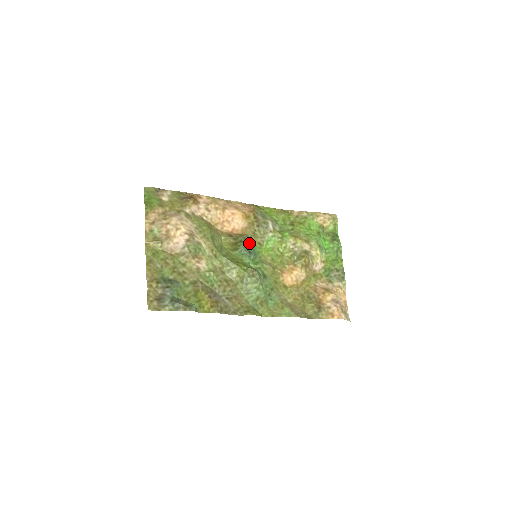
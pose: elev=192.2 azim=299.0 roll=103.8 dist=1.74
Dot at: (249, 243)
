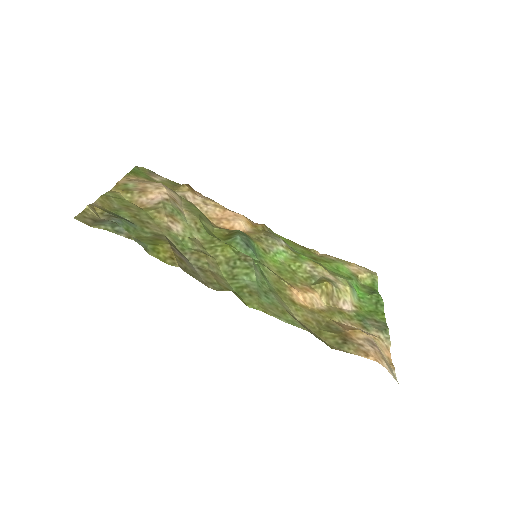
Dot at: (249, 240)
